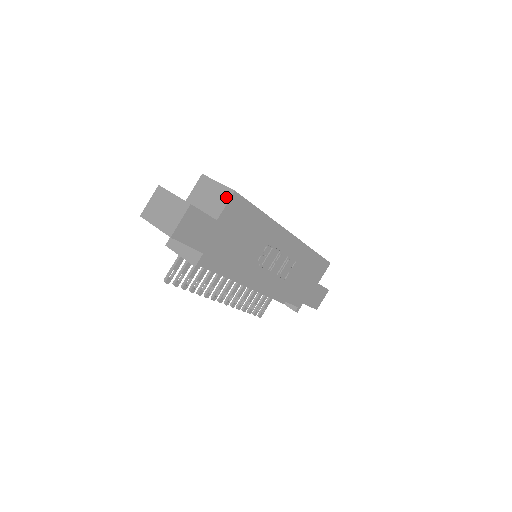
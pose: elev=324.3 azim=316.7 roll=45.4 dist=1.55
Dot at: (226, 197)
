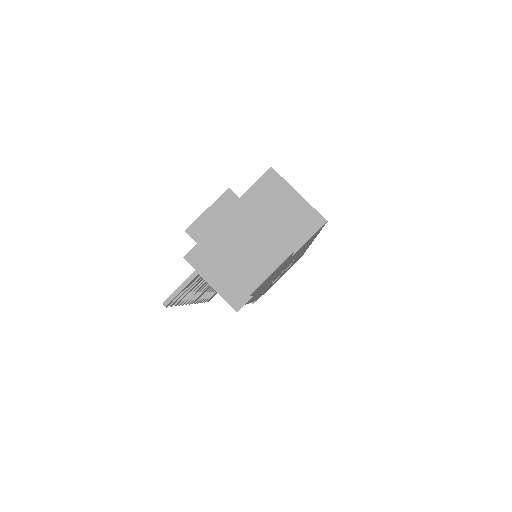
Dot at: (311, 226)
